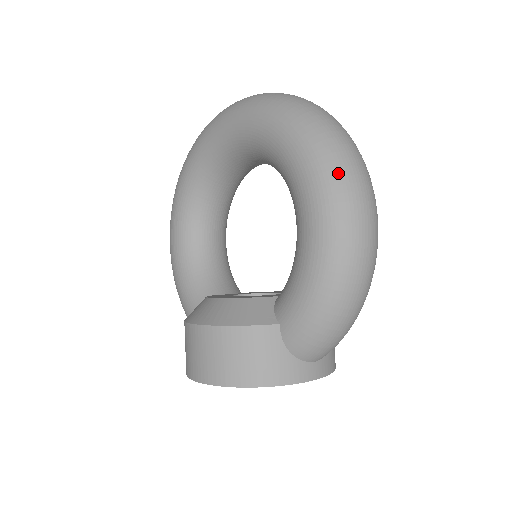
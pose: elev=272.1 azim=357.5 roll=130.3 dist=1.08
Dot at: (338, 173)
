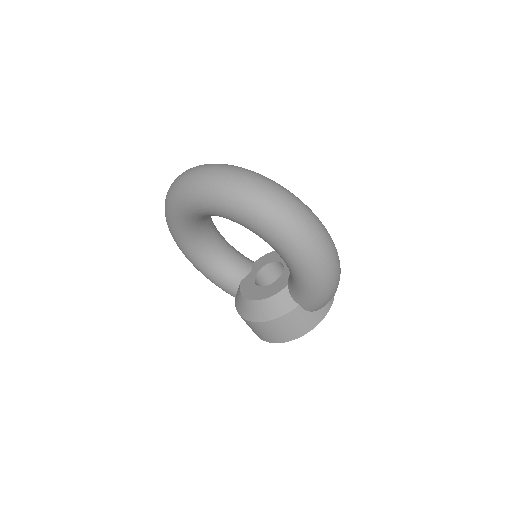
Dot at: (298, 238)
